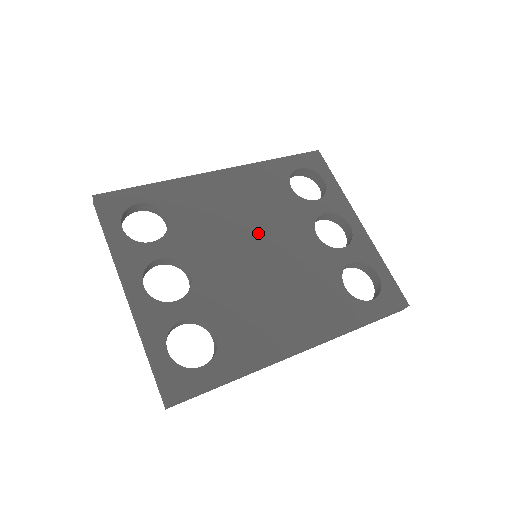
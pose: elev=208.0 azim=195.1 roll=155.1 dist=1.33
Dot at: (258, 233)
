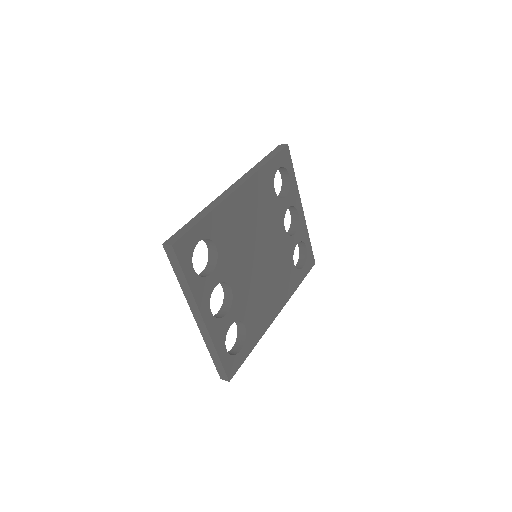
Dot at: (260, 240)
